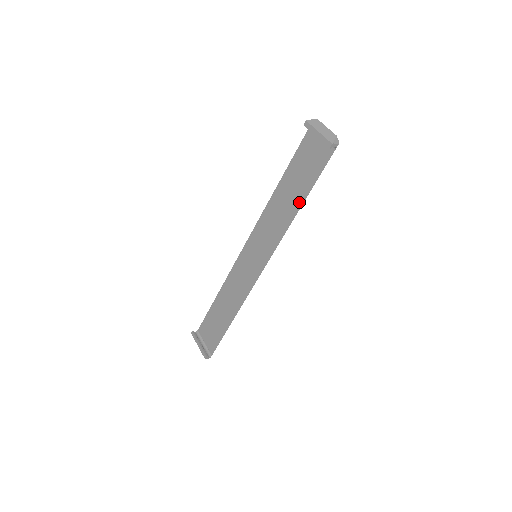
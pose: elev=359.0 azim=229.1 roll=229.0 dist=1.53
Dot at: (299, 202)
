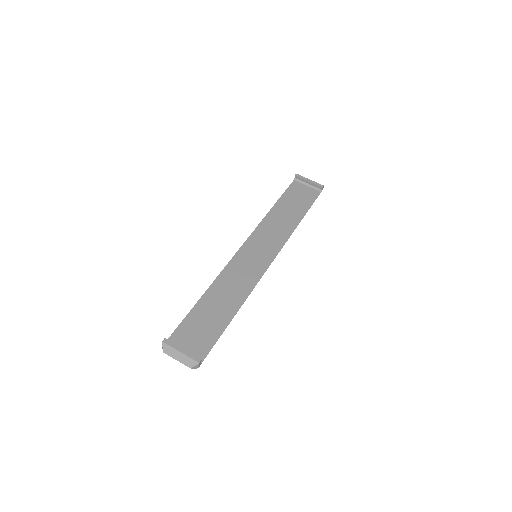
Dot at: (299, 217)
